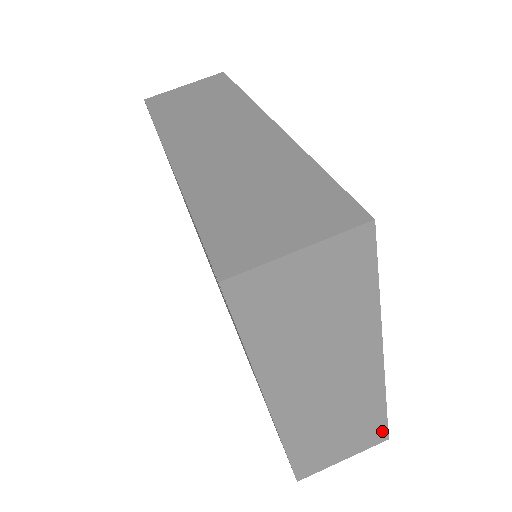
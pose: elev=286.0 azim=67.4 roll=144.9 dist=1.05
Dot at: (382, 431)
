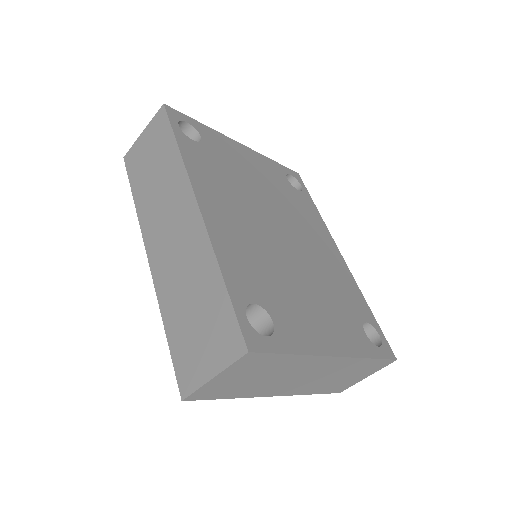
Dot at: (385, 362)
